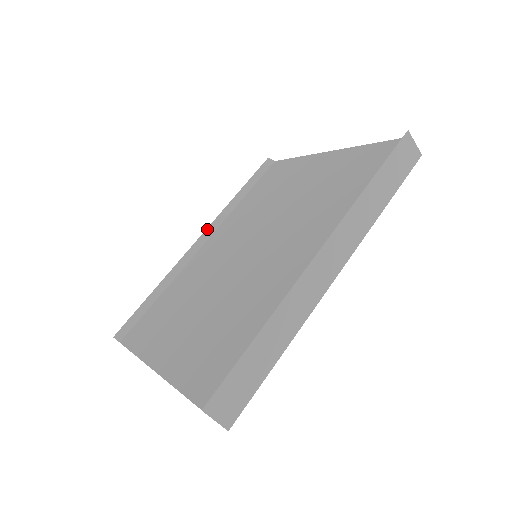
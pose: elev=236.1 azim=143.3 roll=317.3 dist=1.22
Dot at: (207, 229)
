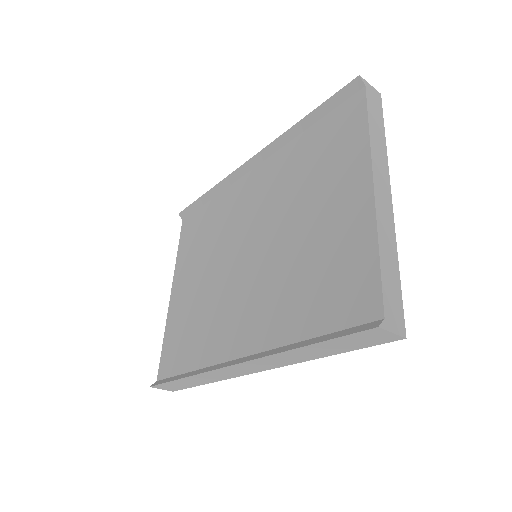
Dot at: (260, 152)
